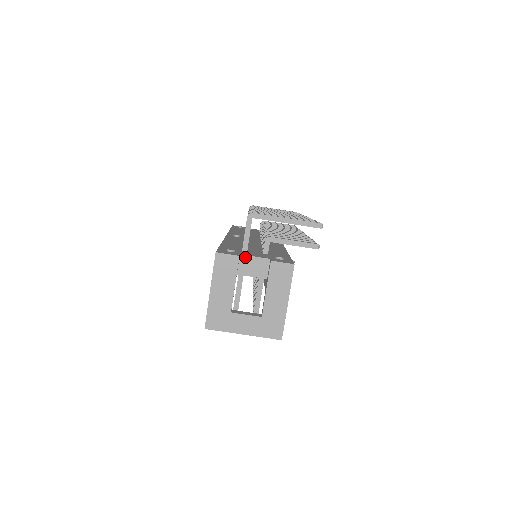
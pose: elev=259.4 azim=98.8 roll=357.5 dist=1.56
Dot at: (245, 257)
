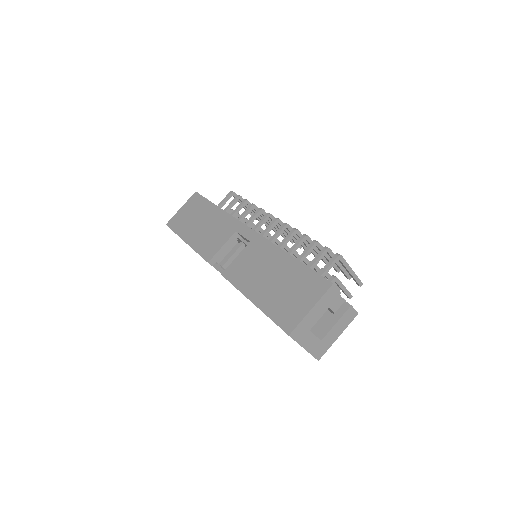
Dot at: occluded
